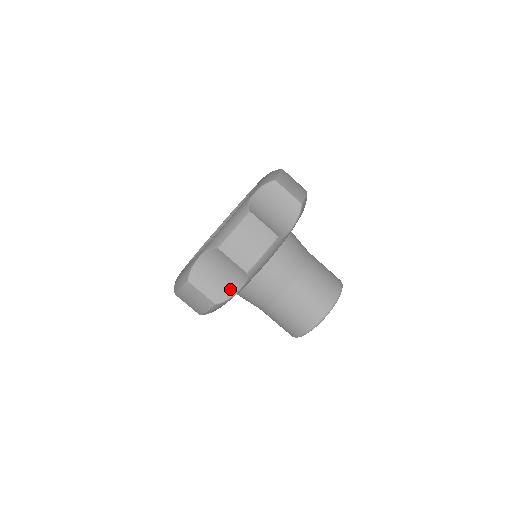
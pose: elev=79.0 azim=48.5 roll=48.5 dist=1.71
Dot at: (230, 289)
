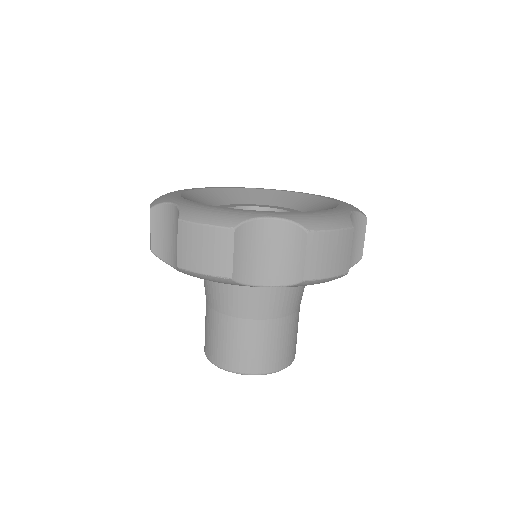
Dot at: (169, 257)
